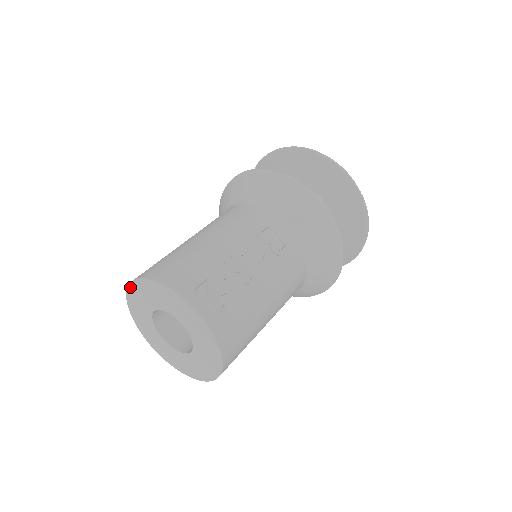
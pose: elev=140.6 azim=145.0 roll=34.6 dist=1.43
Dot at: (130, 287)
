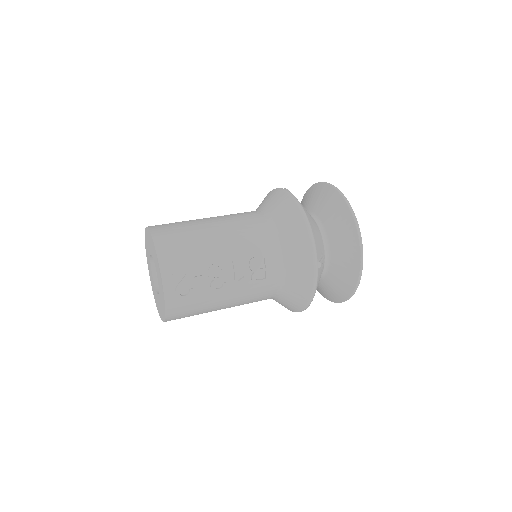
Dot at: occluded
